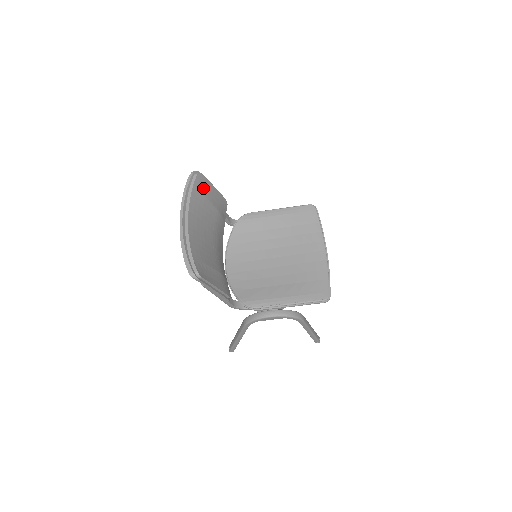
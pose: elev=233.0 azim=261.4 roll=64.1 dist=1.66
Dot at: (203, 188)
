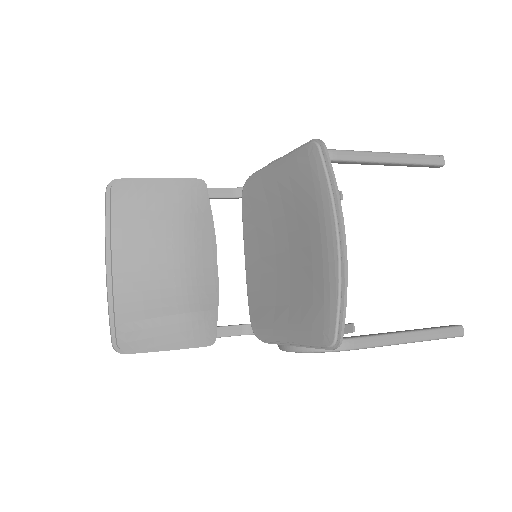
Dot at: (132, 199)
